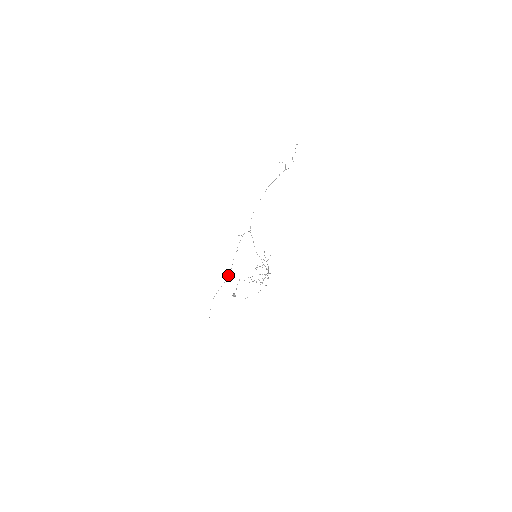
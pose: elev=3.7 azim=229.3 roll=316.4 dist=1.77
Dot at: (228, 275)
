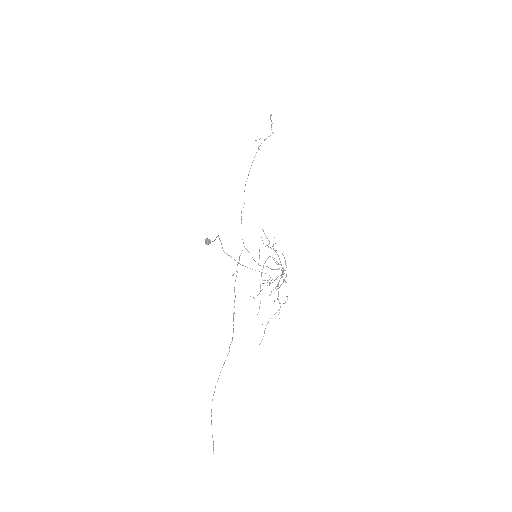
Dot at: occluded
